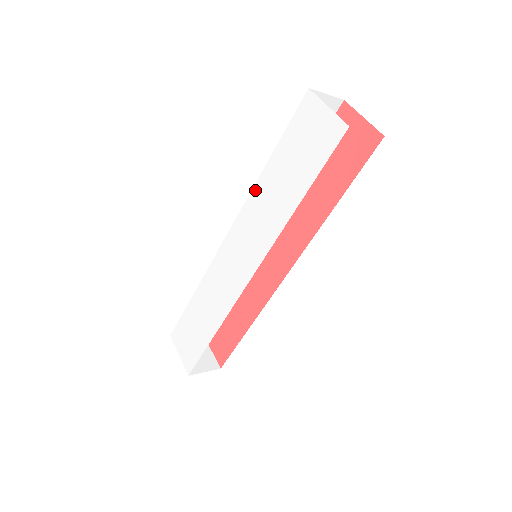
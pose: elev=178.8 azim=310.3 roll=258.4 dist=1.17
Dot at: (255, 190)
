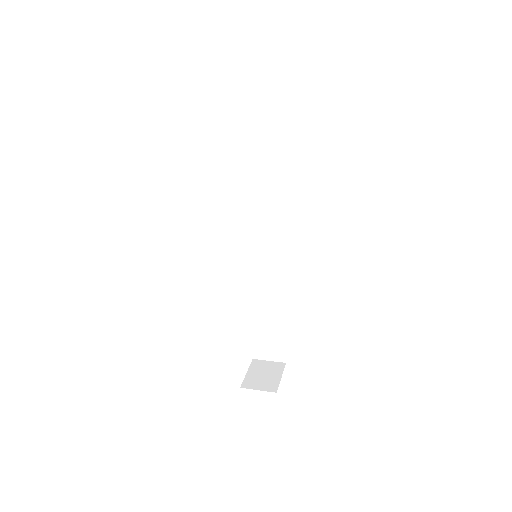
Dot at: occluded
